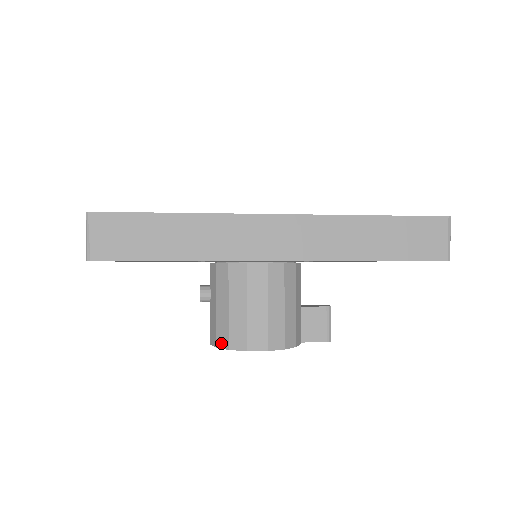
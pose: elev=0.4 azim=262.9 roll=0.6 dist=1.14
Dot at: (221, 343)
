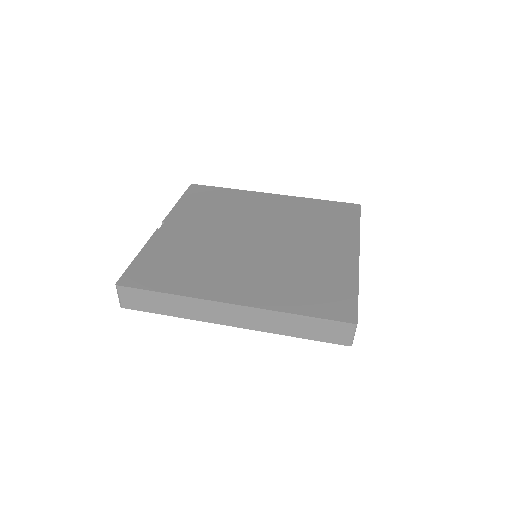
Dot at: occluded
